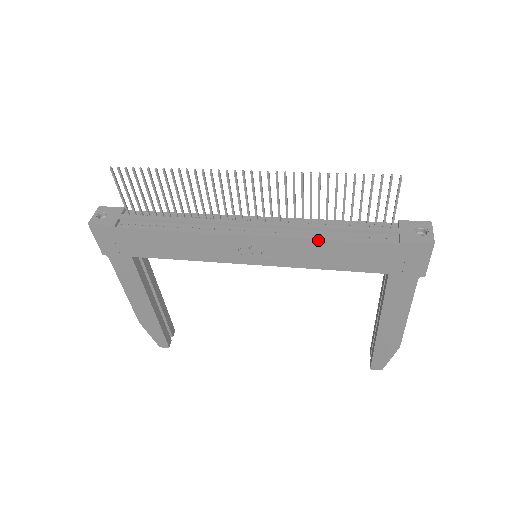
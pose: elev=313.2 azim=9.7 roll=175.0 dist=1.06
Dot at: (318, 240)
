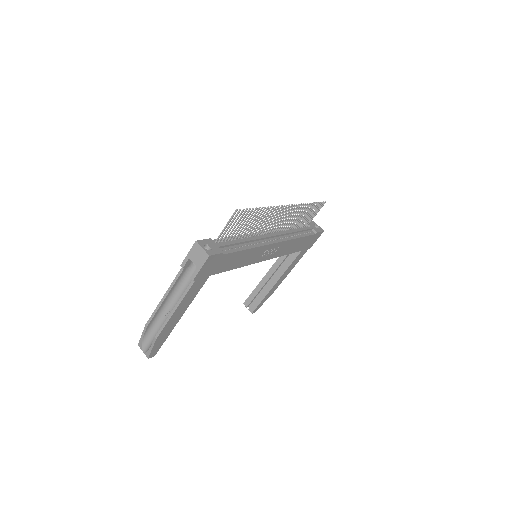
Dot at: (296, 239)
